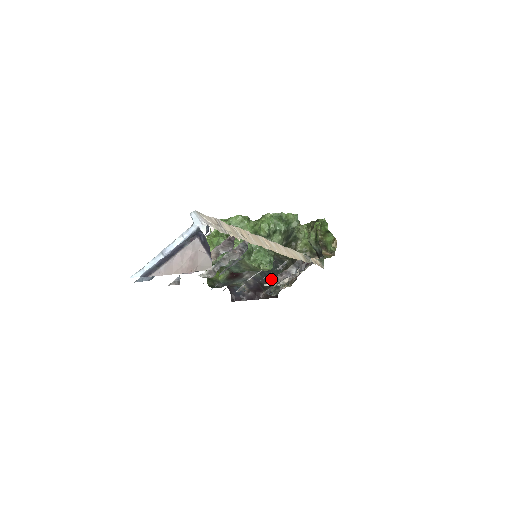
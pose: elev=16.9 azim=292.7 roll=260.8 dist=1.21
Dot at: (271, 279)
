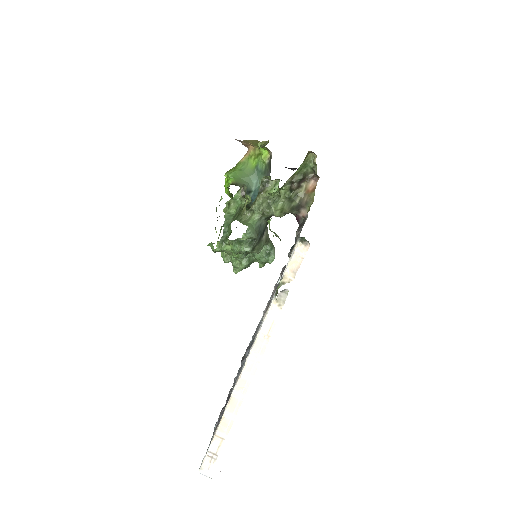
Dot at: occluded
